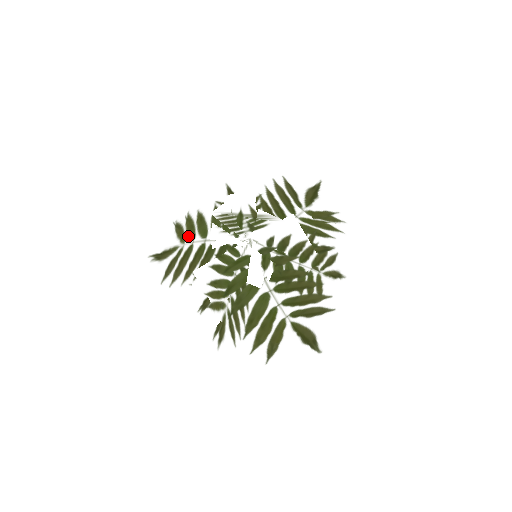
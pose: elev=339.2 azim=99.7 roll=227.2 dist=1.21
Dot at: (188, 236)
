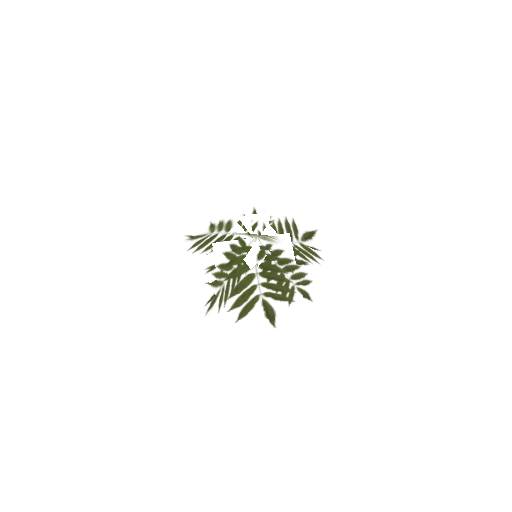
Dot at: (217, 230)
